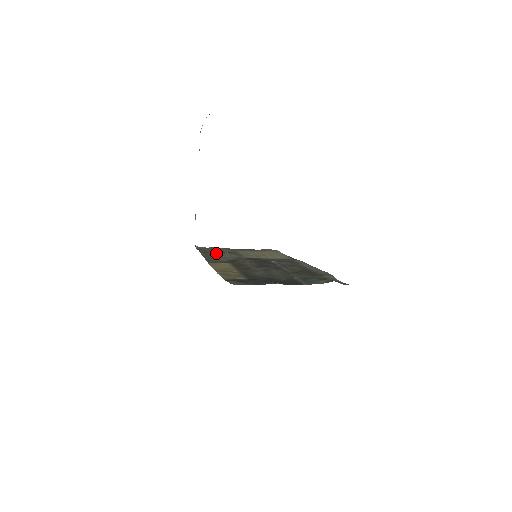
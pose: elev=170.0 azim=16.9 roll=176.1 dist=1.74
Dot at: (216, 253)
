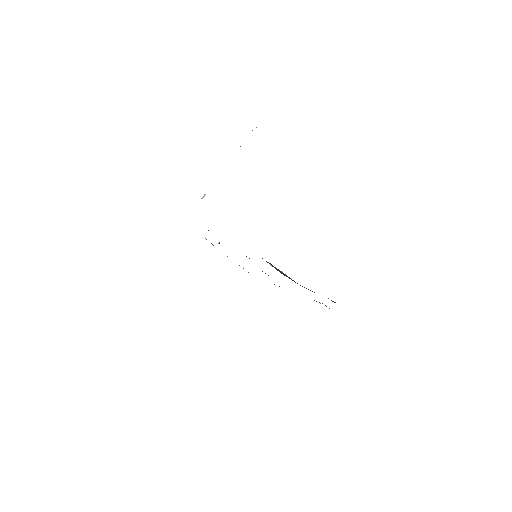
Dot at: occluded
